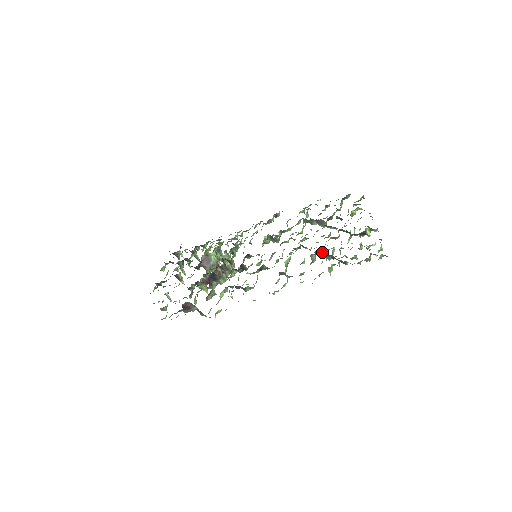
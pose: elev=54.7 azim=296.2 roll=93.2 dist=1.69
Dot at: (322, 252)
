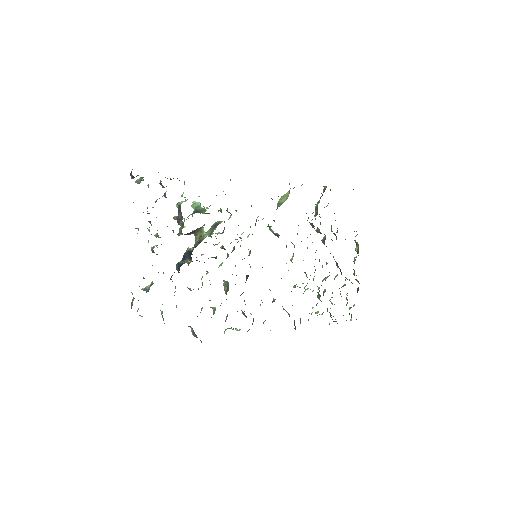
Dot at: occluded
